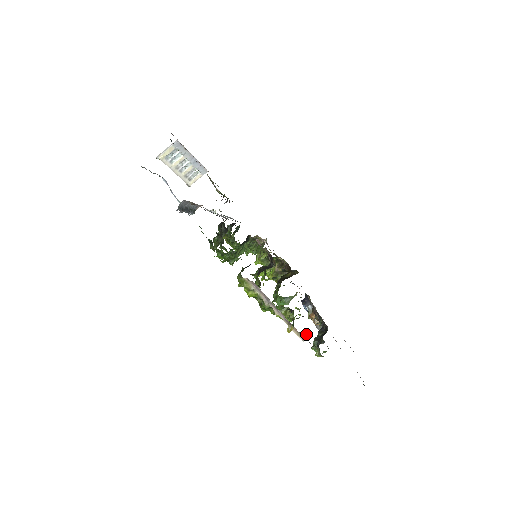
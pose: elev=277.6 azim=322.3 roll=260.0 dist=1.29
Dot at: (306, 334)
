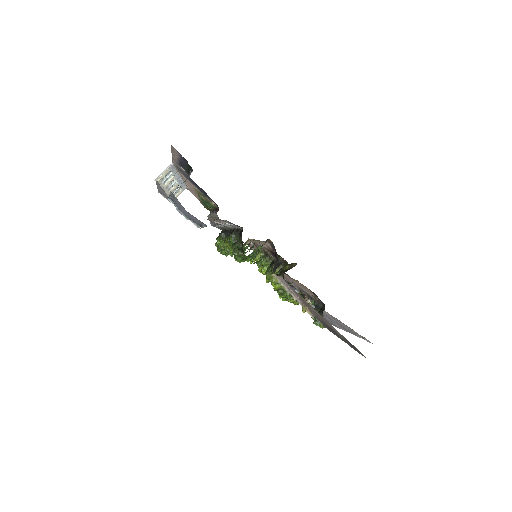
Dot at: occluded
